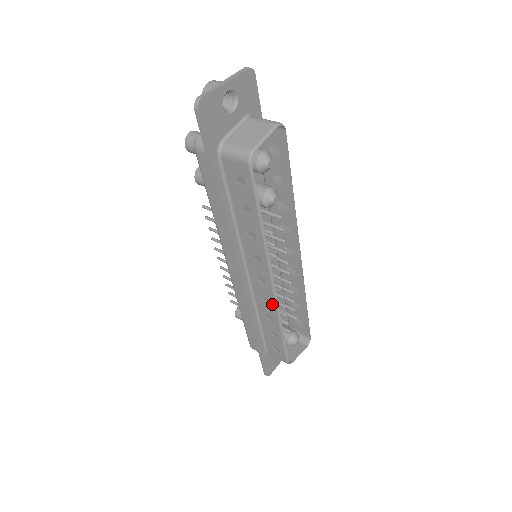
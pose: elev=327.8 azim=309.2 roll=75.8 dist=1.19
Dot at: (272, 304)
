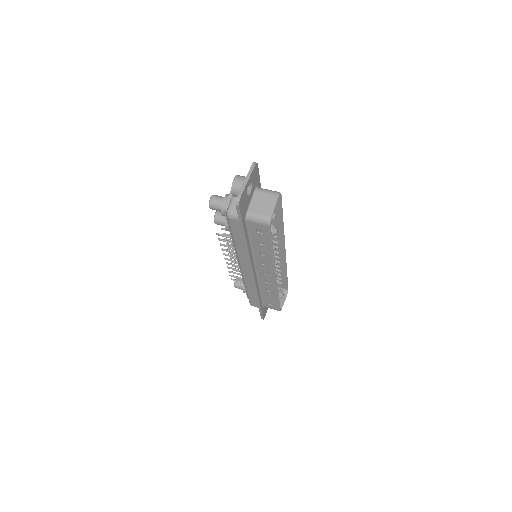
Dot at: (273, 284)
